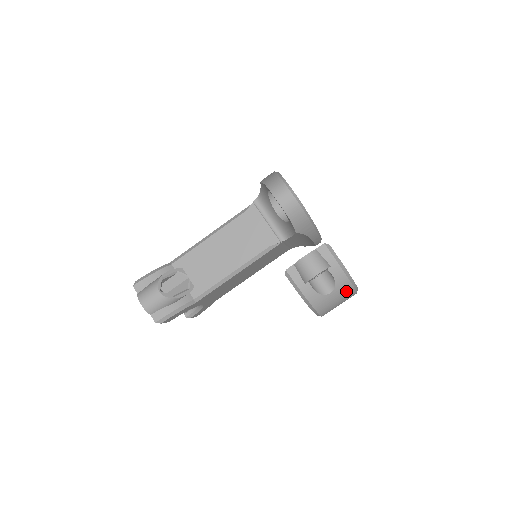
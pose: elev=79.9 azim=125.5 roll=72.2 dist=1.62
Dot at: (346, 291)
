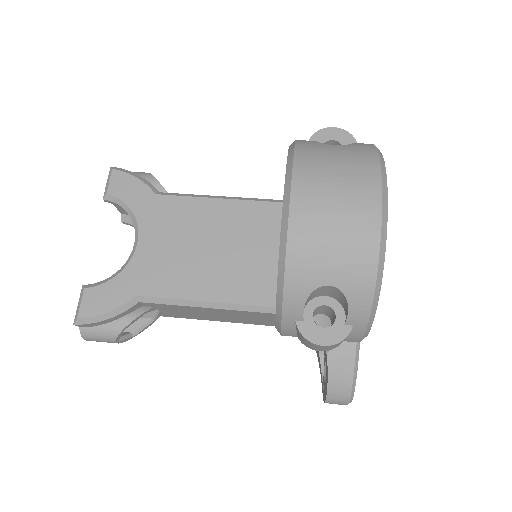
Dot at: (362, 156)
